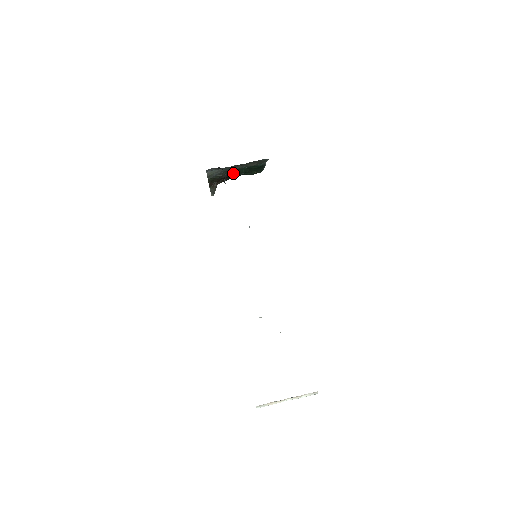
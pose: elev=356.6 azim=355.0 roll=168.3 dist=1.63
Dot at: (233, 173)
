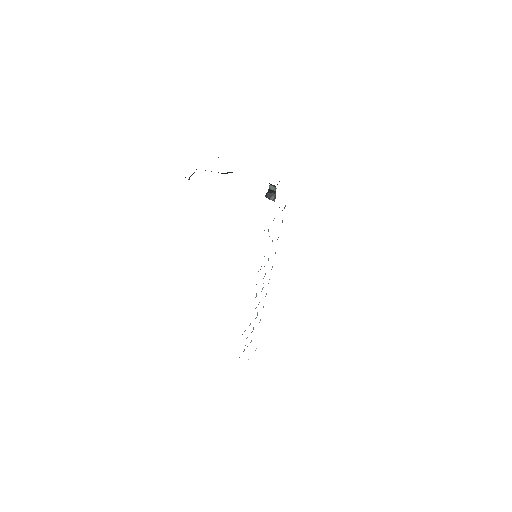
Dot at: occluded
